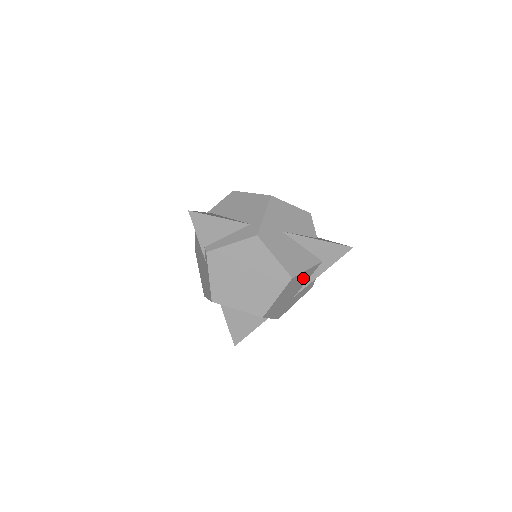
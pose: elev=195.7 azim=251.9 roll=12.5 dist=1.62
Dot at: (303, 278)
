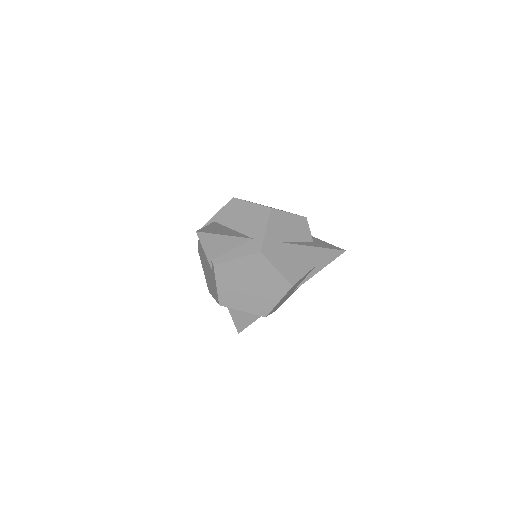
Dot at: (301, 280)
